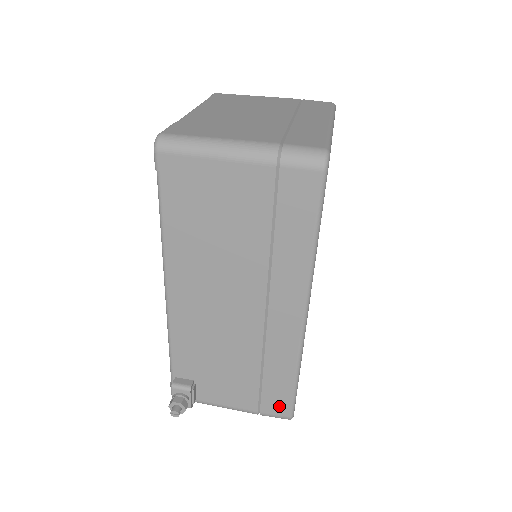
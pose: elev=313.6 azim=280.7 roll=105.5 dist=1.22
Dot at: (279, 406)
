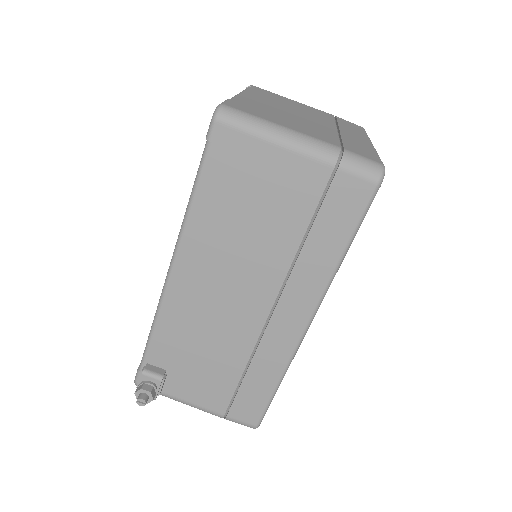
Dot at: (249, 413)
